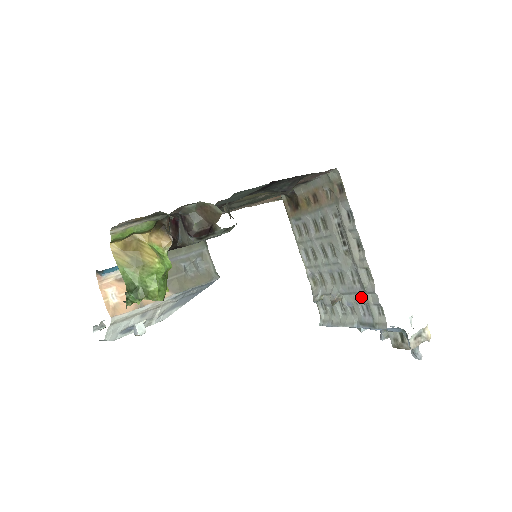
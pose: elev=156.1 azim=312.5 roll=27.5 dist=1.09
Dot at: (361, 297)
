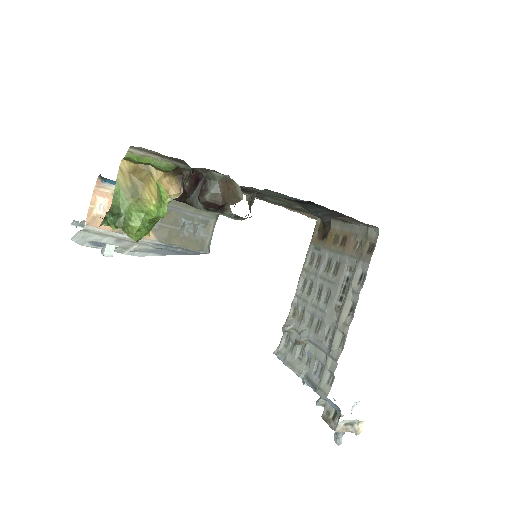
Dot at: (323, 356)
